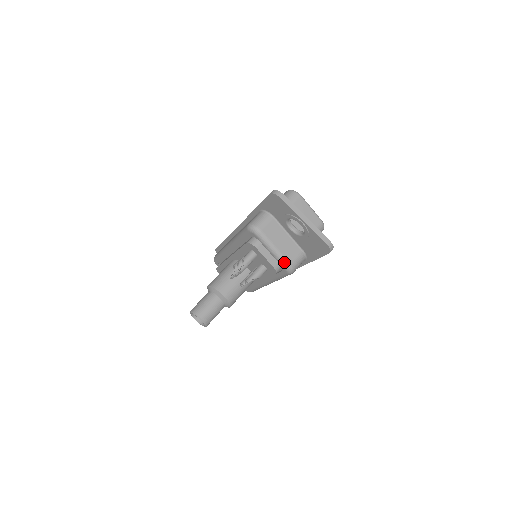
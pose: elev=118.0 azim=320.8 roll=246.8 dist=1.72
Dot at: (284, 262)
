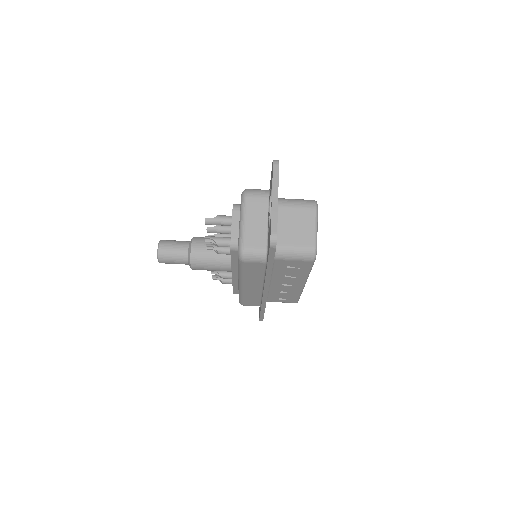
Dot at: (241, 240)
